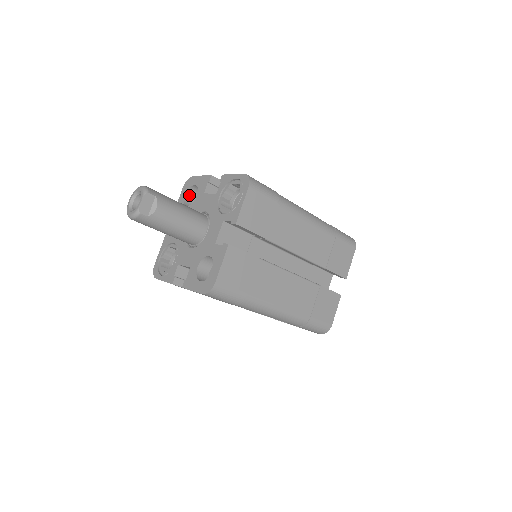
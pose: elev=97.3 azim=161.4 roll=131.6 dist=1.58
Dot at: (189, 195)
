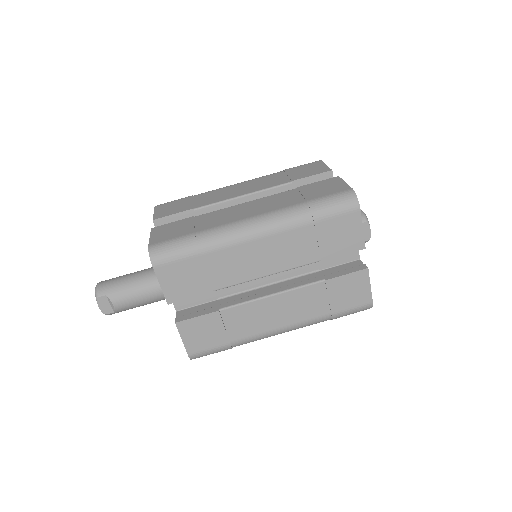
Dot at: occluded
